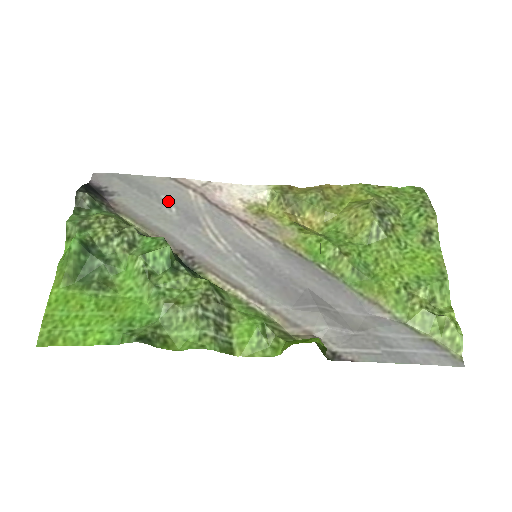
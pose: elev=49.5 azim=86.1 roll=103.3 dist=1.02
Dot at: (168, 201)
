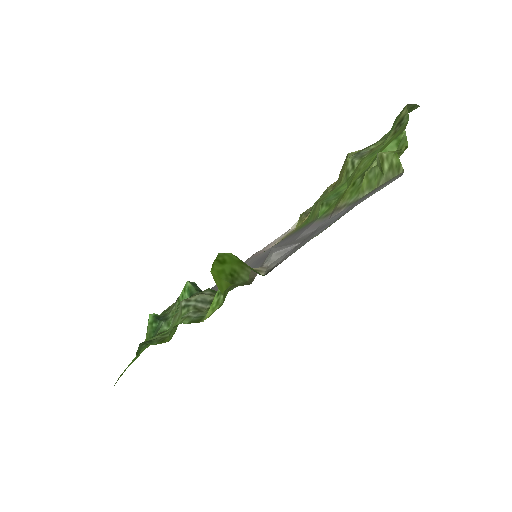
Dot at: occluded
